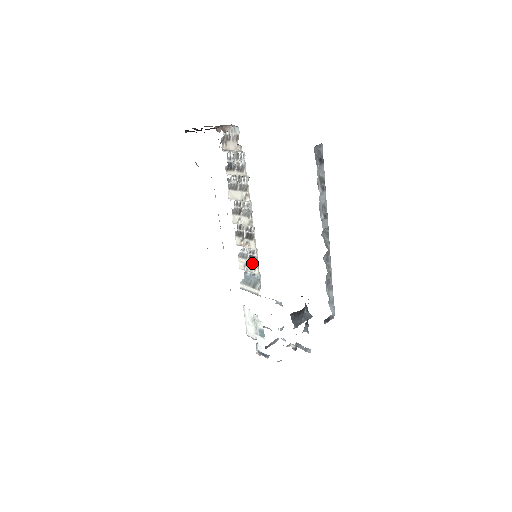
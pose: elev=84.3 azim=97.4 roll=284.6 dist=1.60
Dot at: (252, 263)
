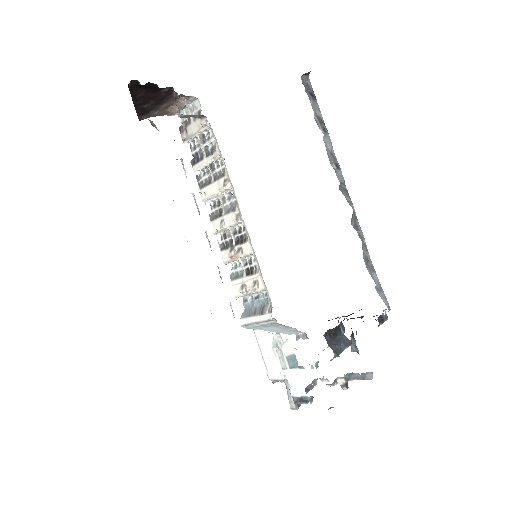
Dot at: (252, 277)
